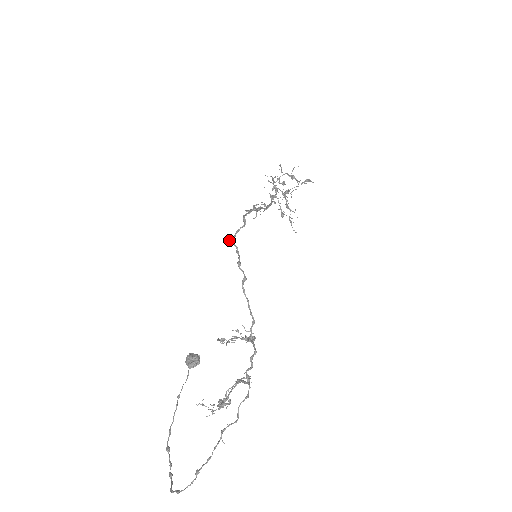
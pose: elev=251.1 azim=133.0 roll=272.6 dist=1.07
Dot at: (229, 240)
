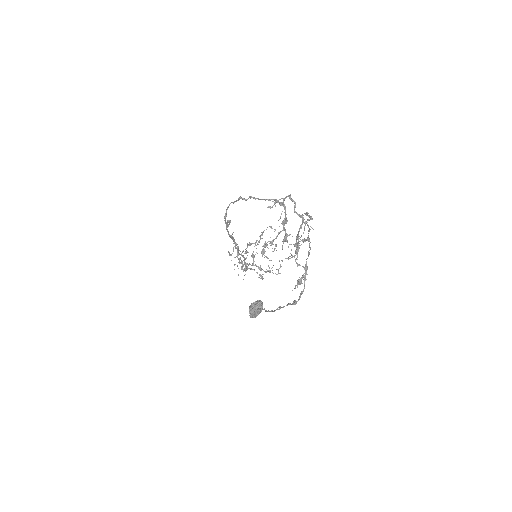
Dot at: (224, 216)
